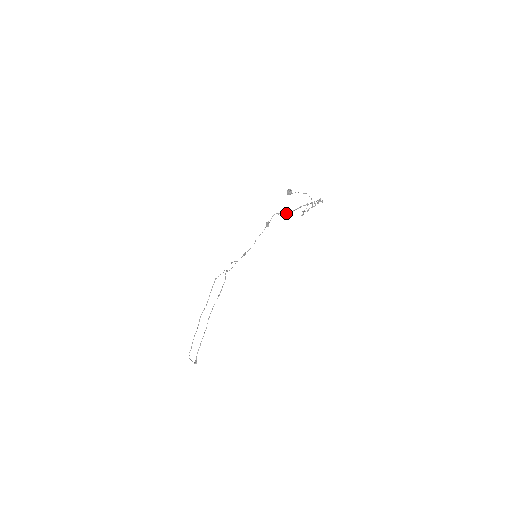
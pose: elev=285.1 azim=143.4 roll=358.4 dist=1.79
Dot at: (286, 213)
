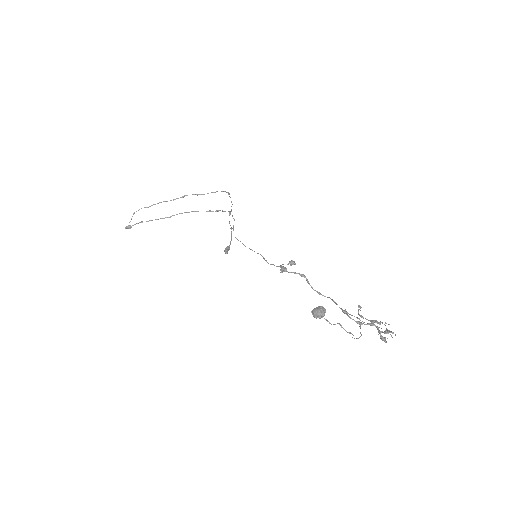
Dot at: (319, 293)
